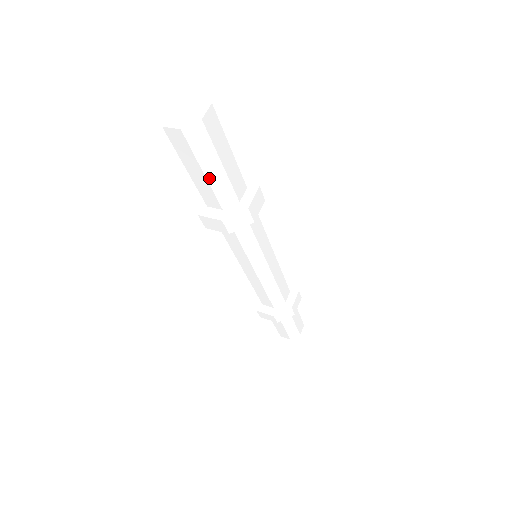
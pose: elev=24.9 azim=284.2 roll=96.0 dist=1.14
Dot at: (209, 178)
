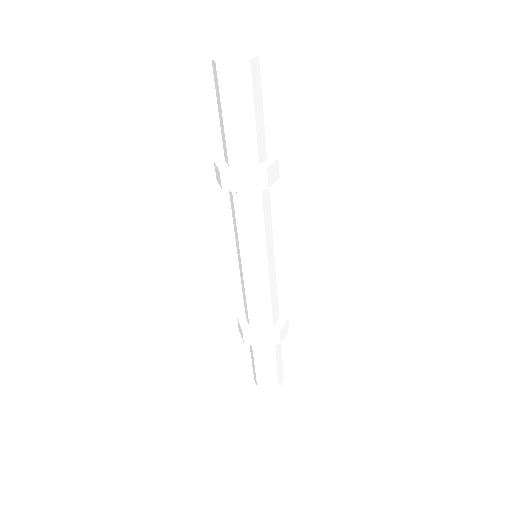
Dot at: (241, 125)
